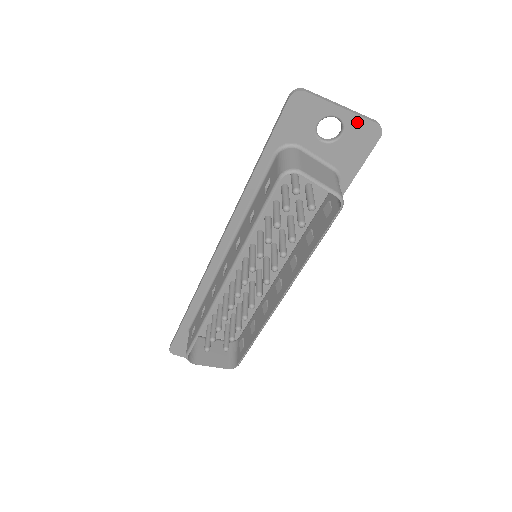
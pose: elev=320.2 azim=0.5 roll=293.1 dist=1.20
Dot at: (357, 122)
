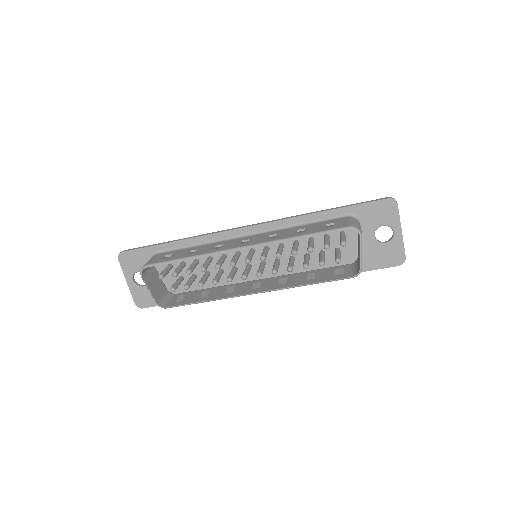
Dot at: (399, 246)
